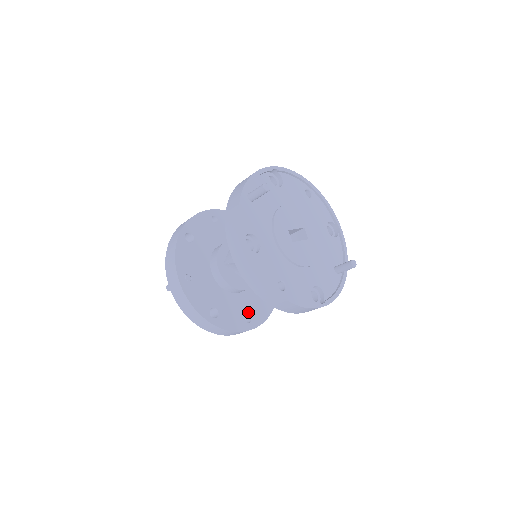
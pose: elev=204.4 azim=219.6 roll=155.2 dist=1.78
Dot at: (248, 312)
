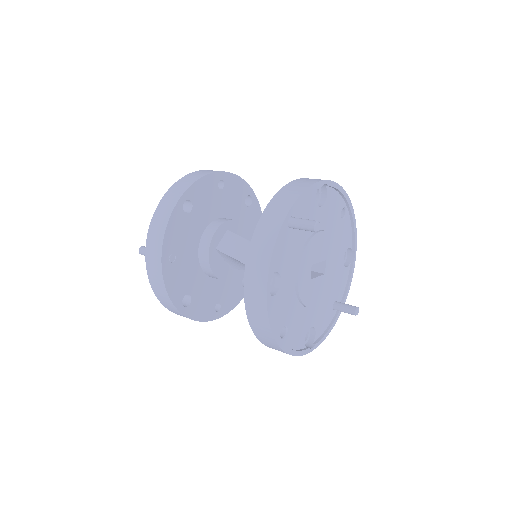
Dot at: (220, 299)
